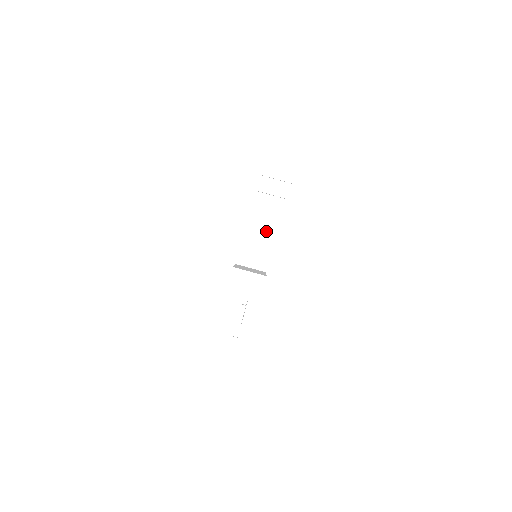
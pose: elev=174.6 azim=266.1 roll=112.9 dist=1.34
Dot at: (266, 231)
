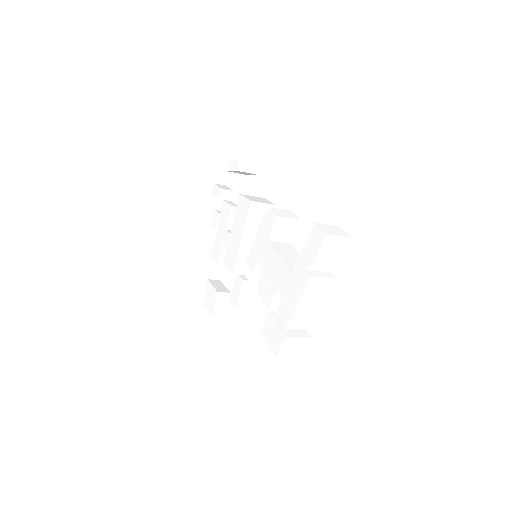
Dot at: (315, 302)
